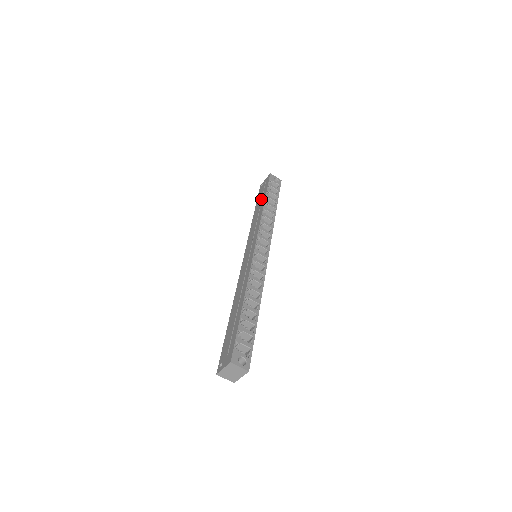
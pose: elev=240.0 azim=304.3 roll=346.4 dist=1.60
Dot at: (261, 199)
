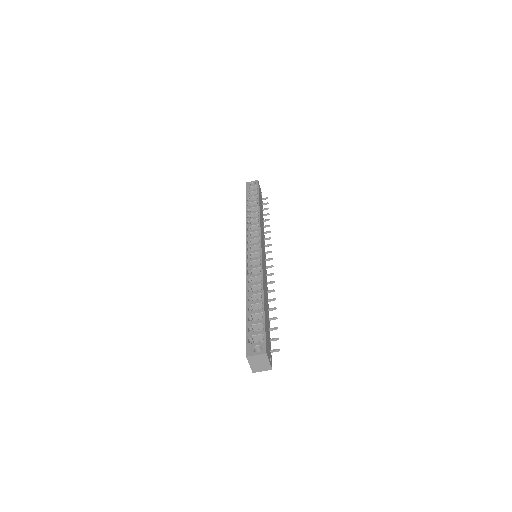
Dot at: occluded
